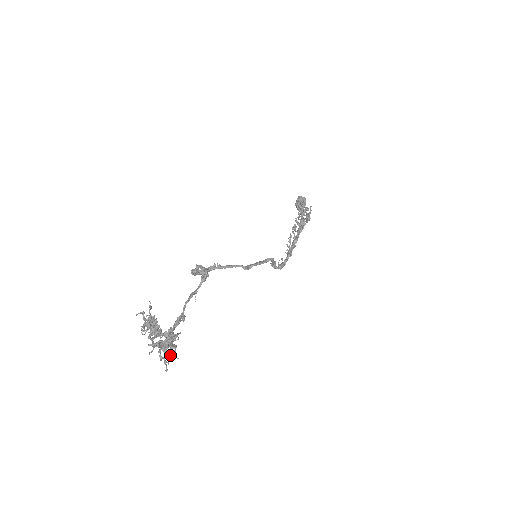
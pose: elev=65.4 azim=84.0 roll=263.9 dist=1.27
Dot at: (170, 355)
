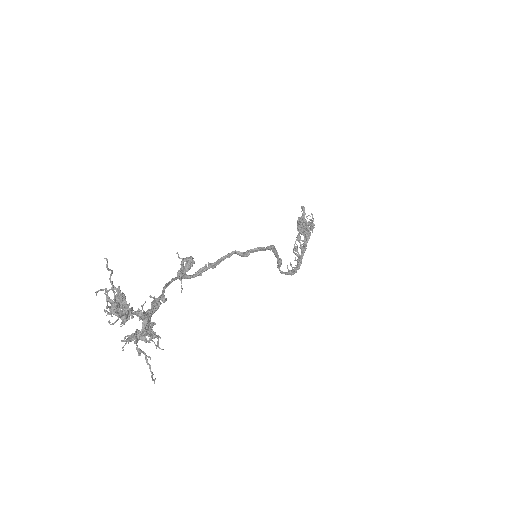
Dot at: occluded
